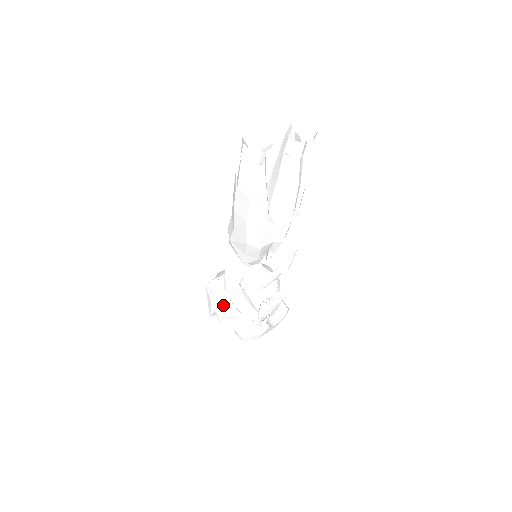
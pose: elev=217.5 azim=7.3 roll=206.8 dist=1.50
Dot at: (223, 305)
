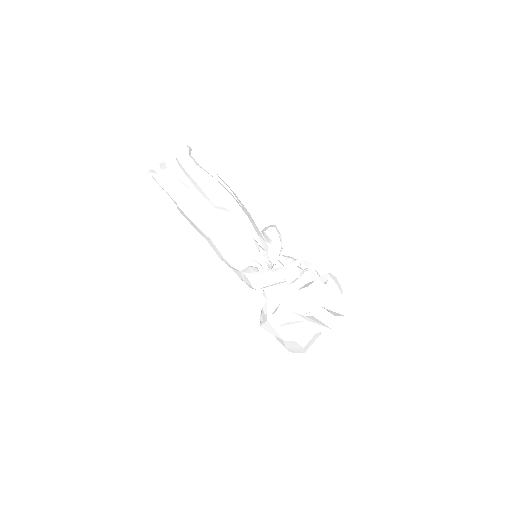
Dot at: (274, 311)
